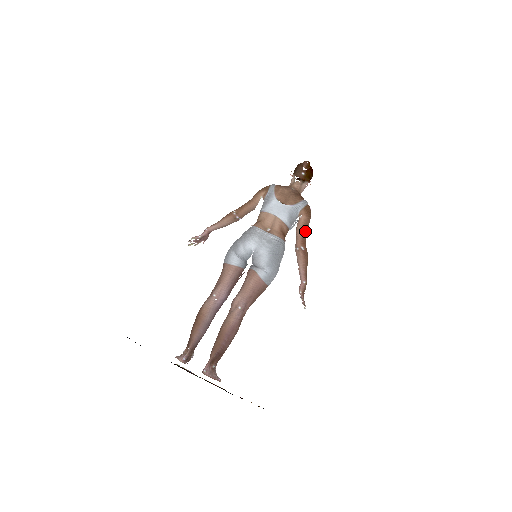
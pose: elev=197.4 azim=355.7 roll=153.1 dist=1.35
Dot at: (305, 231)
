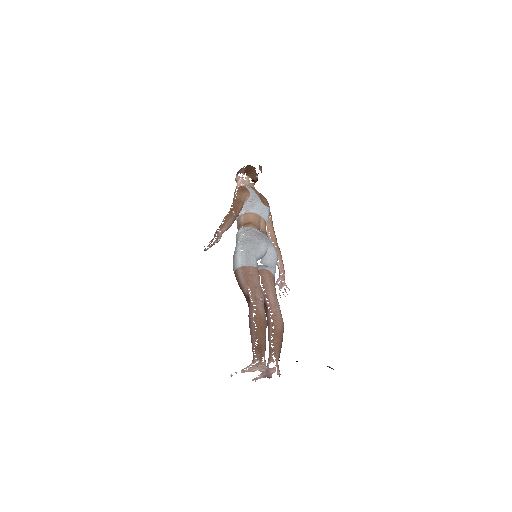
Dot at: occluded
